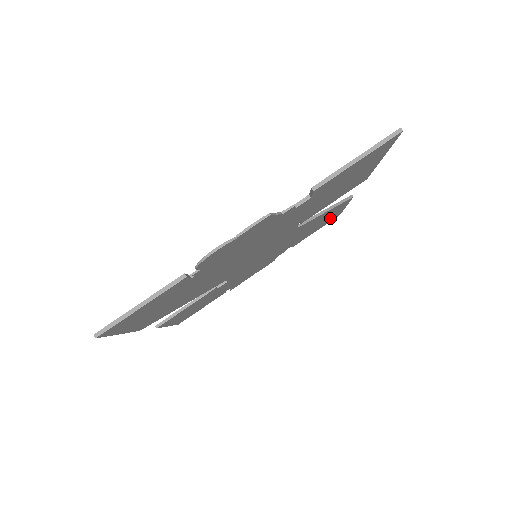
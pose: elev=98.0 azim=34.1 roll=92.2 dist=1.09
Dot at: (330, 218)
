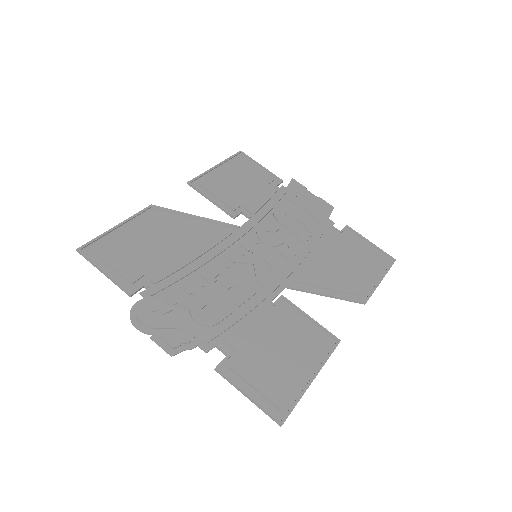
Dot at: (370, 265)
